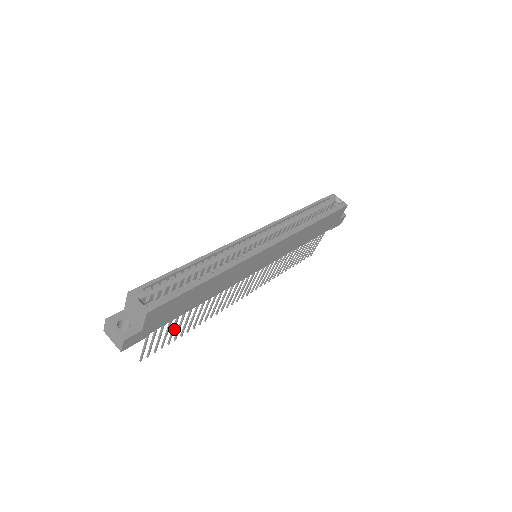
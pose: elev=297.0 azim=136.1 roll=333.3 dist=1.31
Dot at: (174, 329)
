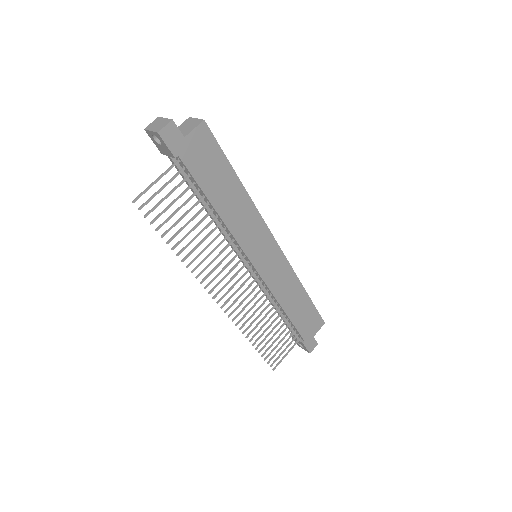
Dot at: occluded
